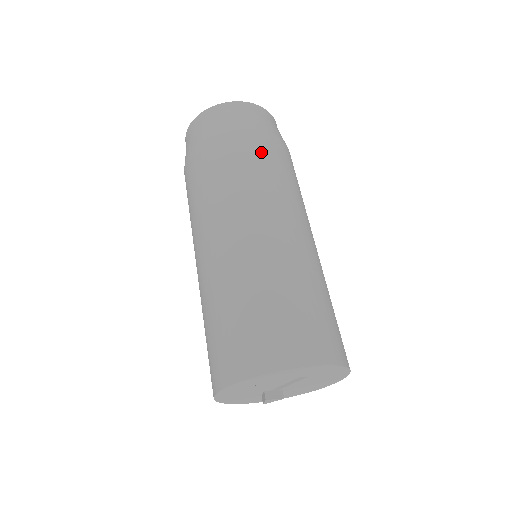
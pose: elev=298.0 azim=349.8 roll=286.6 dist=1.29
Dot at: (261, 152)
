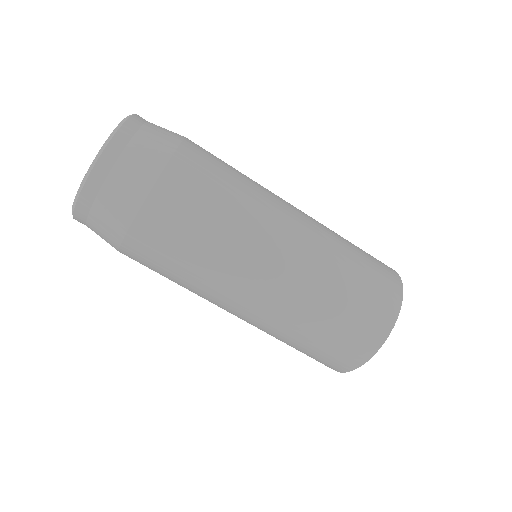
Dot at: (212, 161)
